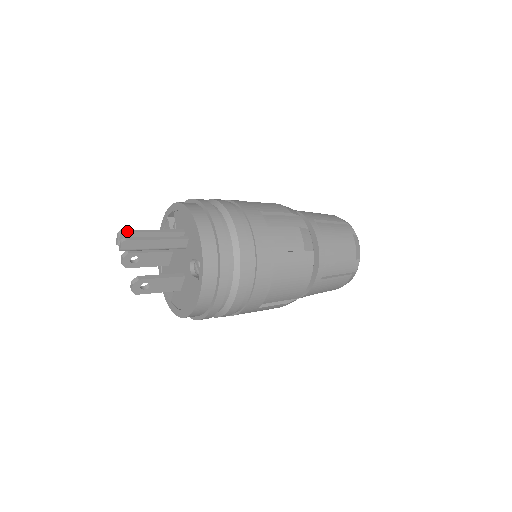
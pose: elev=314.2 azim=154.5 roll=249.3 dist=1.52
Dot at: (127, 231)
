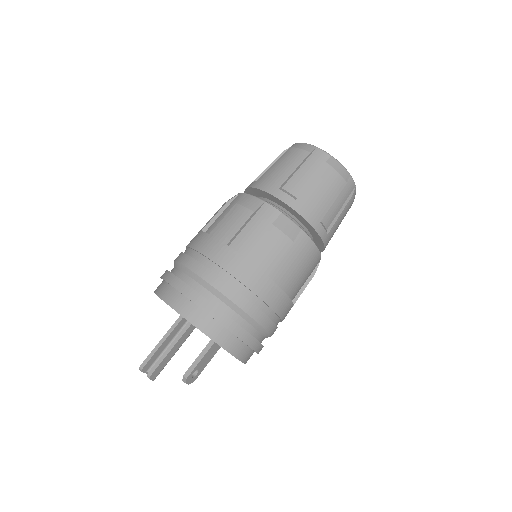
Dot at: (144, 363)
